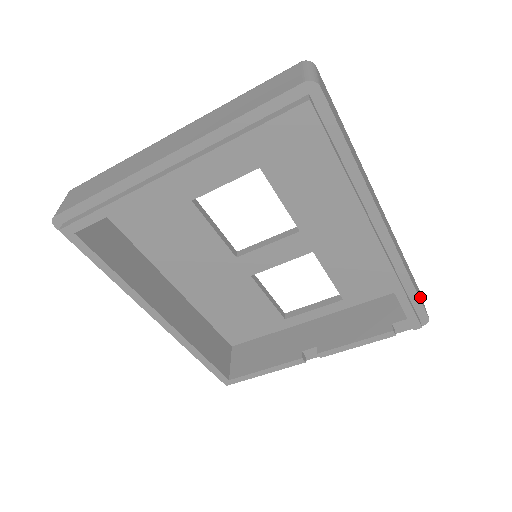
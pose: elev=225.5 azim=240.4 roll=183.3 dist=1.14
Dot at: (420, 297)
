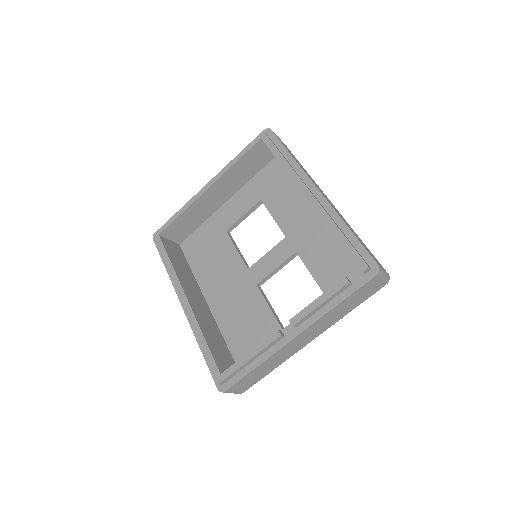
Dot at: occluded
